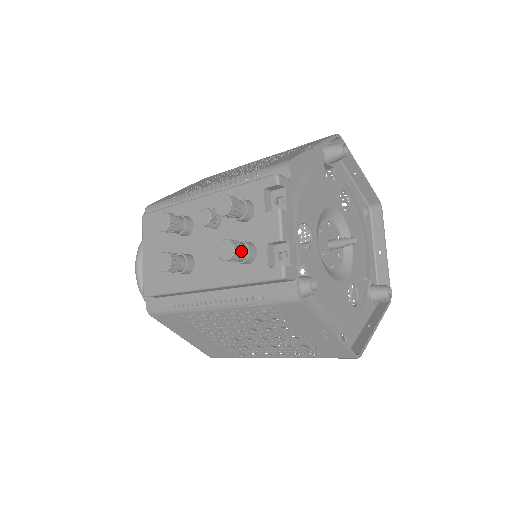
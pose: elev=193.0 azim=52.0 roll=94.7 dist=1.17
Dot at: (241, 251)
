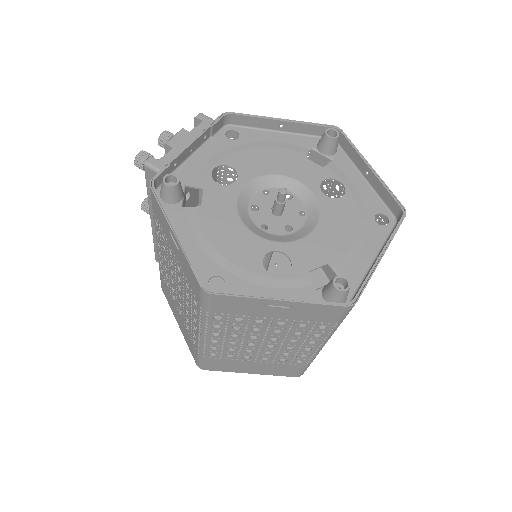
Dot at: (145, 157)
